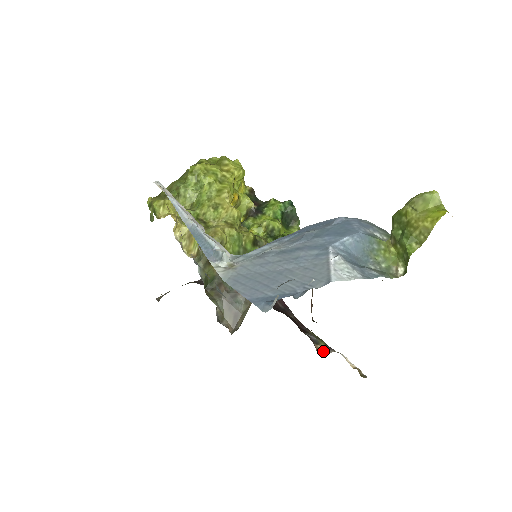
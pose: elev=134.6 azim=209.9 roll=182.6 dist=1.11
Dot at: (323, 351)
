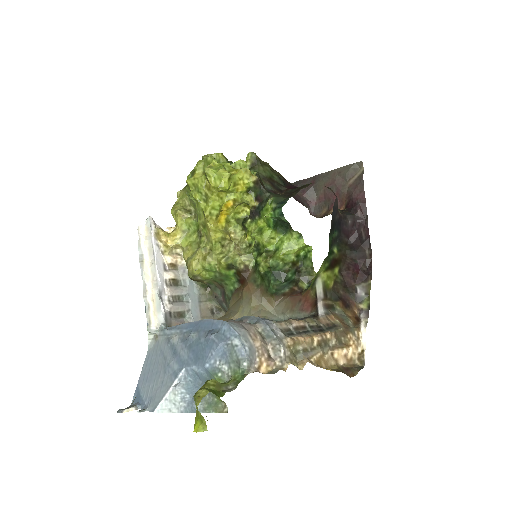
Dot at: (361, 312)
